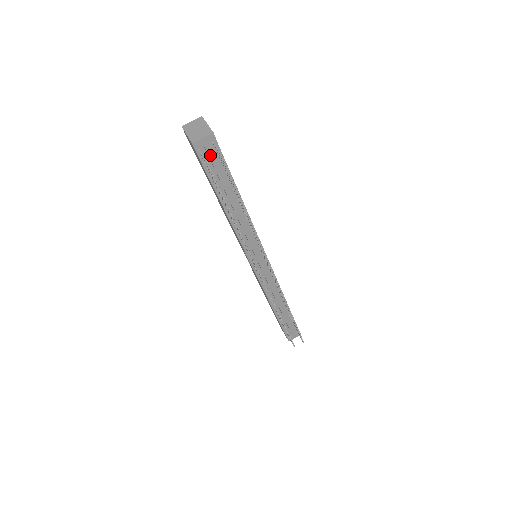
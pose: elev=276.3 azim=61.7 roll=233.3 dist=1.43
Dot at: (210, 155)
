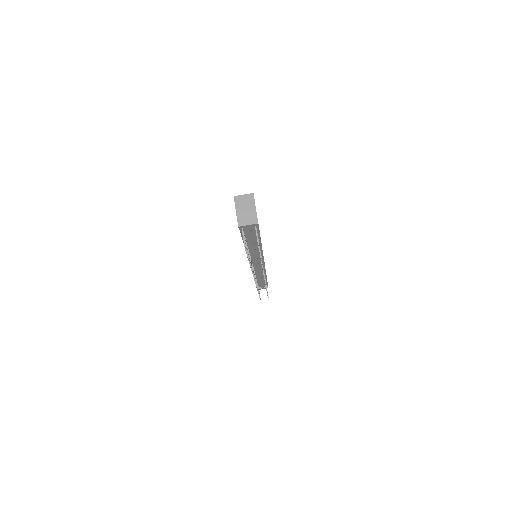
Dot at: (249, 230)
